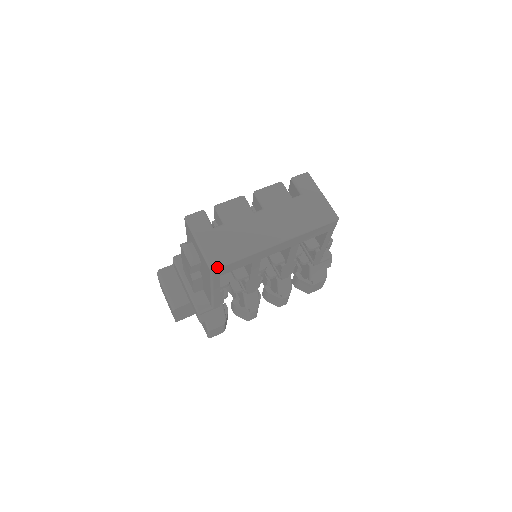
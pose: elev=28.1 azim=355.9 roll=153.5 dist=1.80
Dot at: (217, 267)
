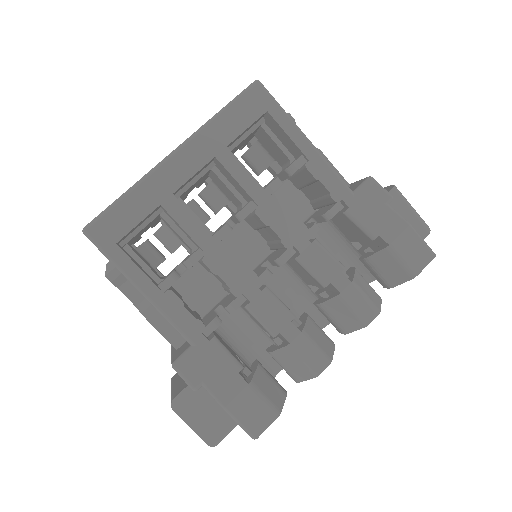
Dot at: (90, 223)
